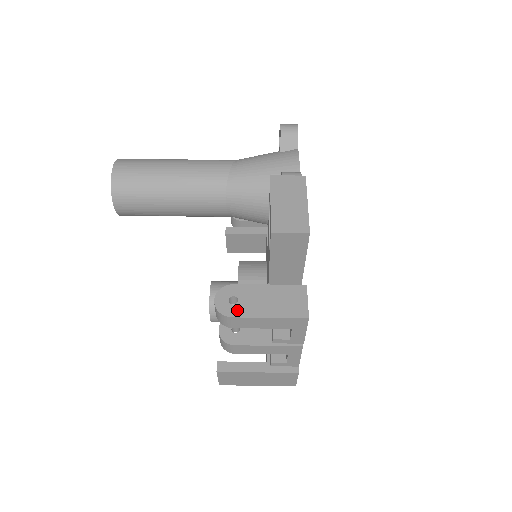
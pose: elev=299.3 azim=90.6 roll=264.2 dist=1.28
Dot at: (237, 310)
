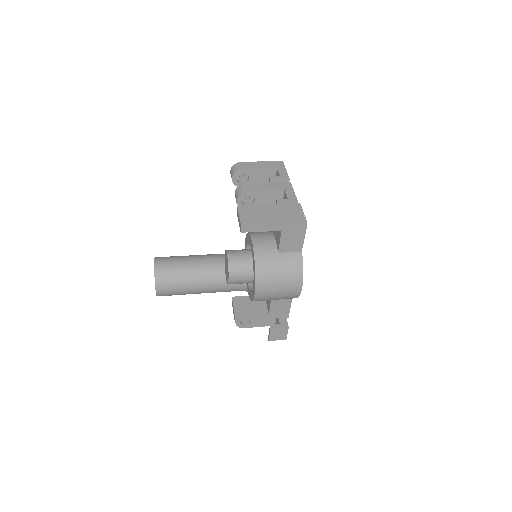
Dot at: occluded
